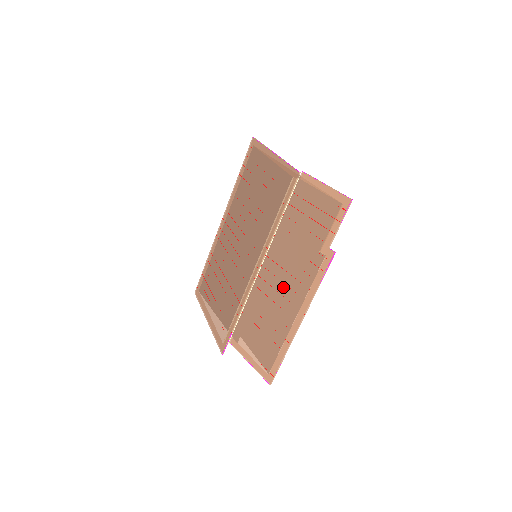
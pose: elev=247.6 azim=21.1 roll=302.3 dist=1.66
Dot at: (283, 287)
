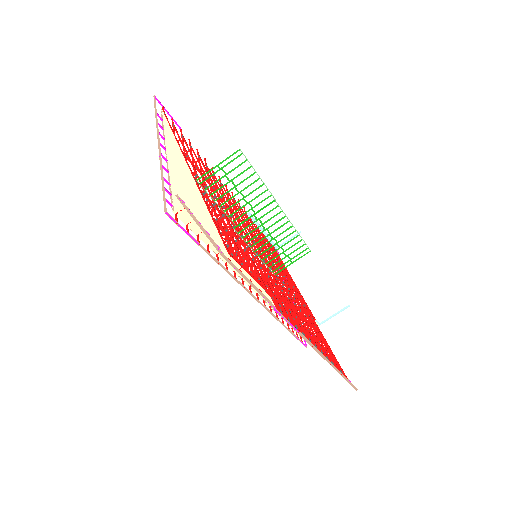
Dot at: occluded
